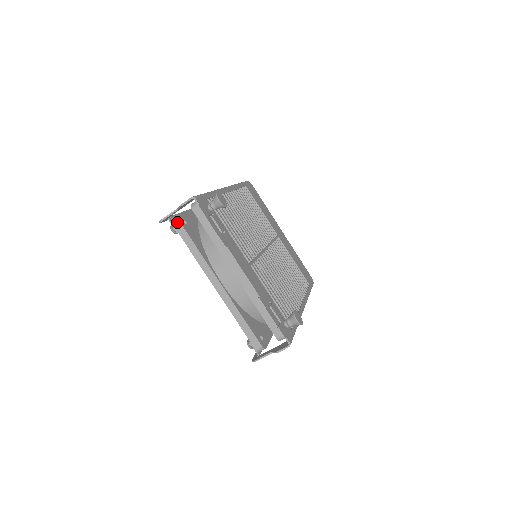
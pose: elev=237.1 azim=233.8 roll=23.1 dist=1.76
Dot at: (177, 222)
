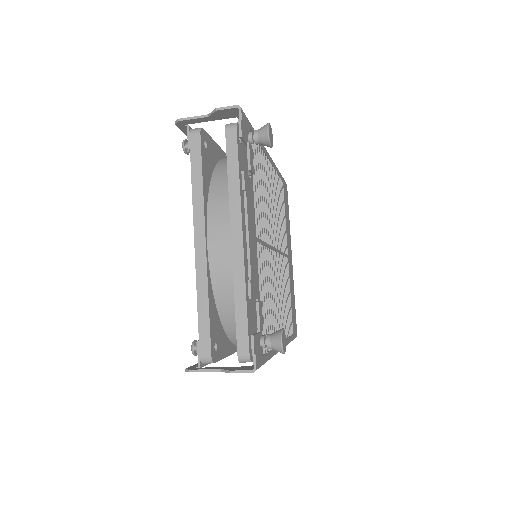
Dot at: (197, 135)
